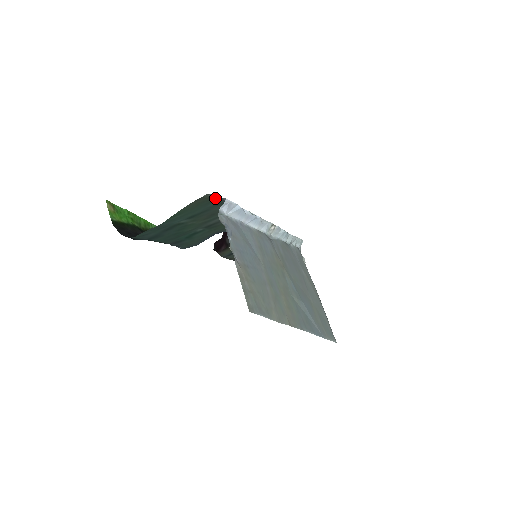
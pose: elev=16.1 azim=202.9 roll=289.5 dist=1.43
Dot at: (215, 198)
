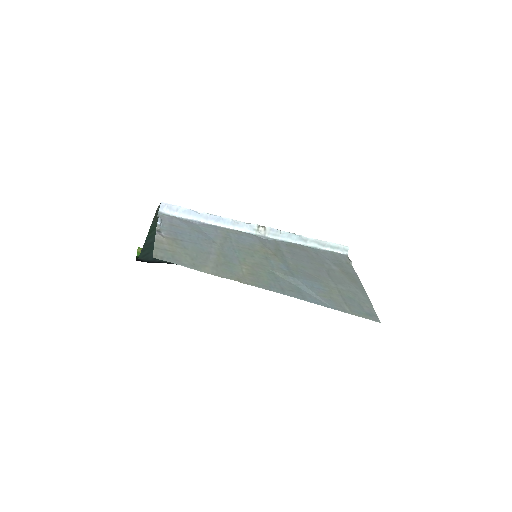
Dot at: occluded
